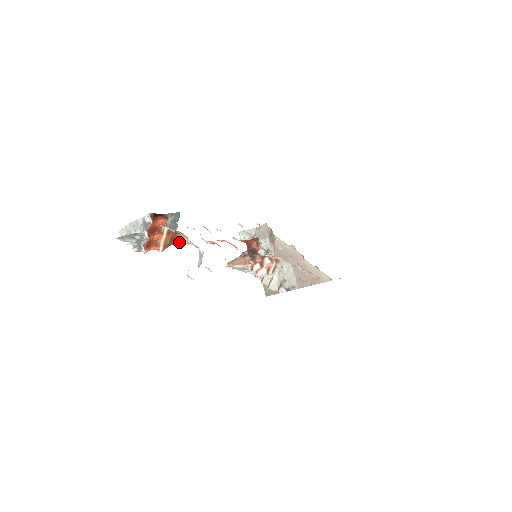
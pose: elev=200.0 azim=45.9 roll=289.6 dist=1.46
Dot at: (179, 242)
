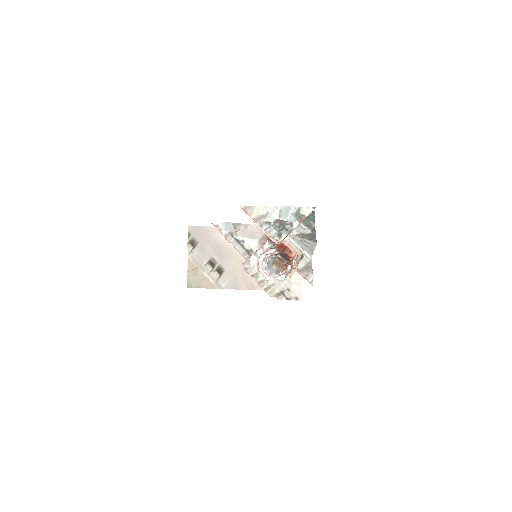
Dot at: occluded
